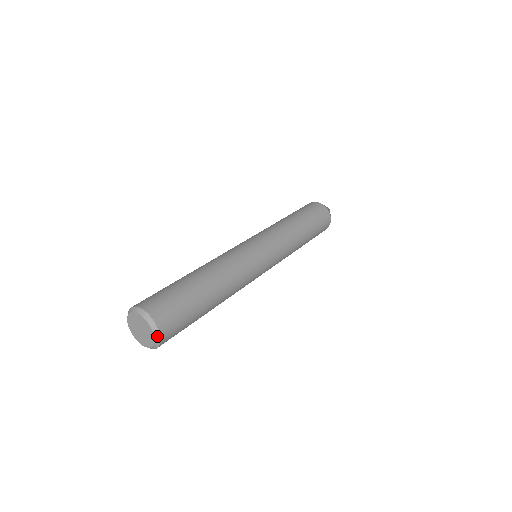
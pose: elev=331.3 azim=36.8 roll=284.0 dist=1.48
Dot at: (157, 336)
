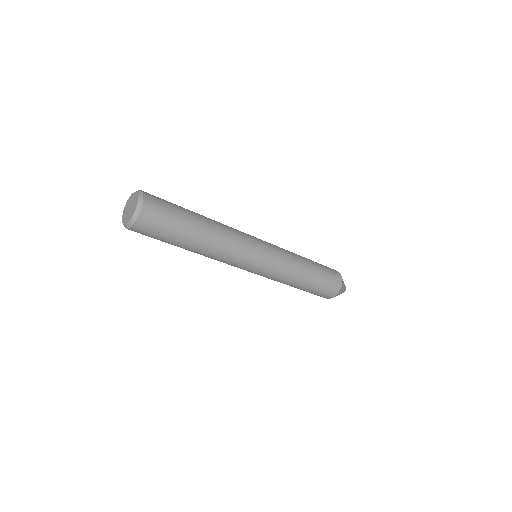
Dot at: (136, 215)
